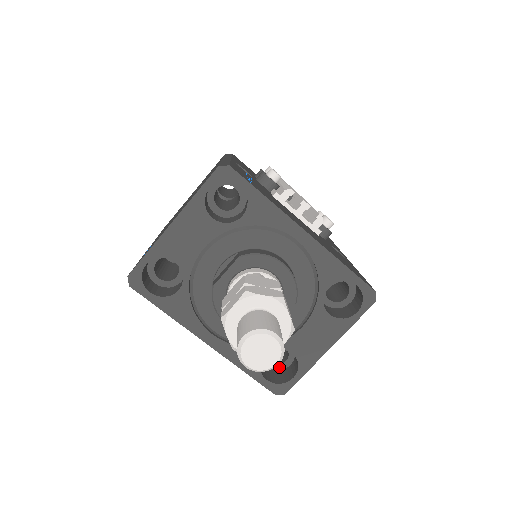
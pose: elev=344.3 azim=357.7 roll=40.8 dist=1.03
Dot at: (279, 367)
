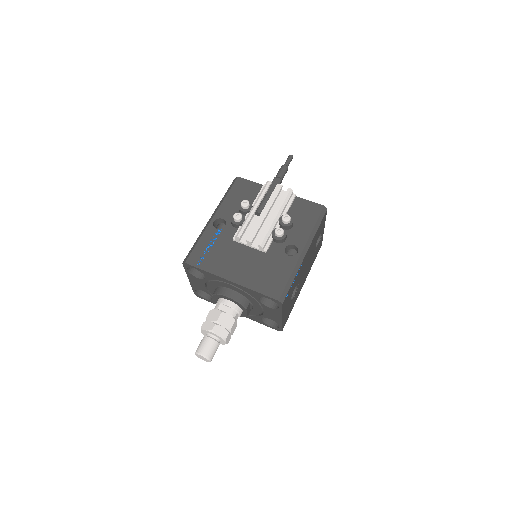
Dot at: occluded
